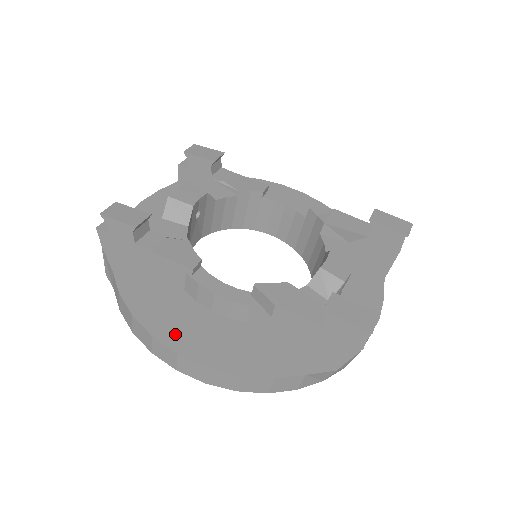
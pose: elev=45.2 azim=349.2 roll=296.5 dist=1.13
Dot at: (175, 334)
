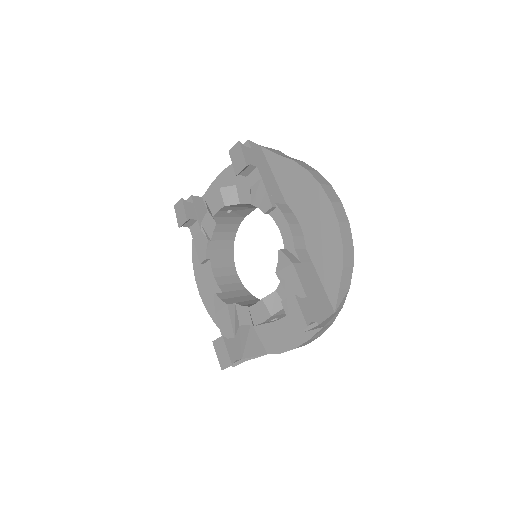
Dot at: (202, 284)
